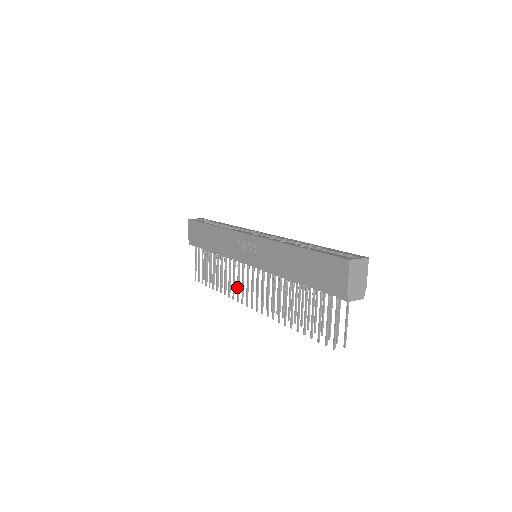
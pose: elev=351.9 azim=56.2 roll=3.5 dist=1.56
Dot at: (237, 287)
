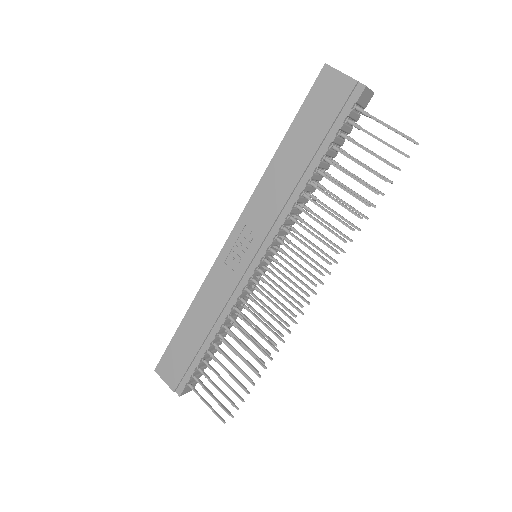
Dot at: (272, 313)
